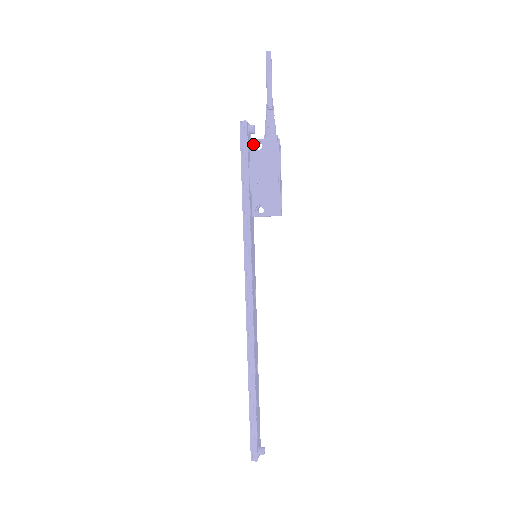
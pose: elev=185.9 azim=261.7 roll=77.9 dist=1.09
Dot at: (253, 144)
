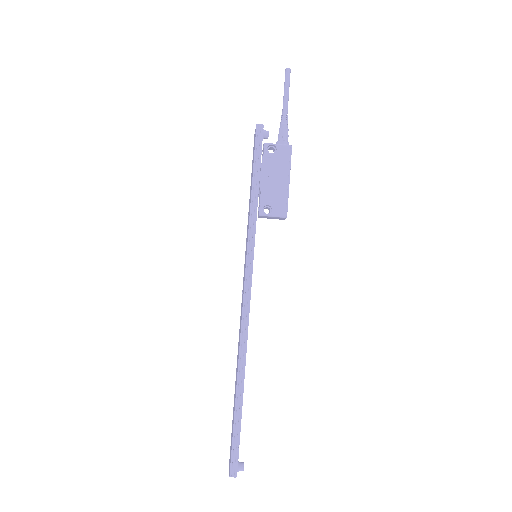
Dot at: (267, 147)
